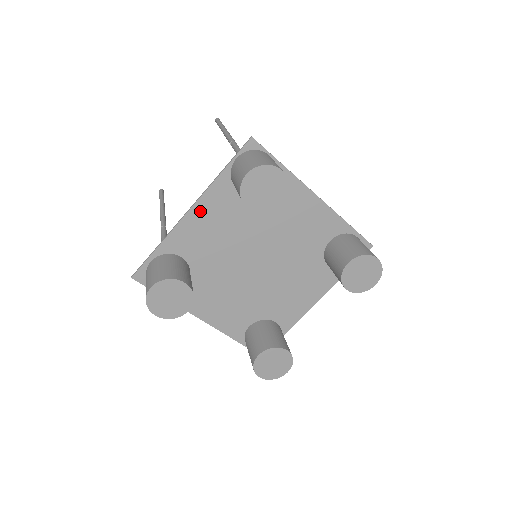
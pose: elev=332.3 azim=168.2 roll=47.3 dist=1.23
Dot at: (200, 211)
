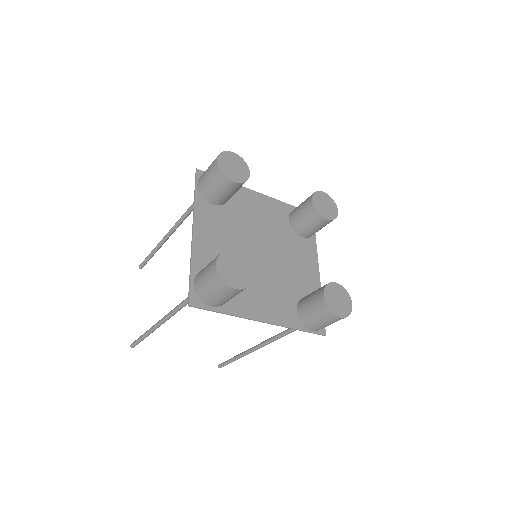
Dot at: (200, 228)
